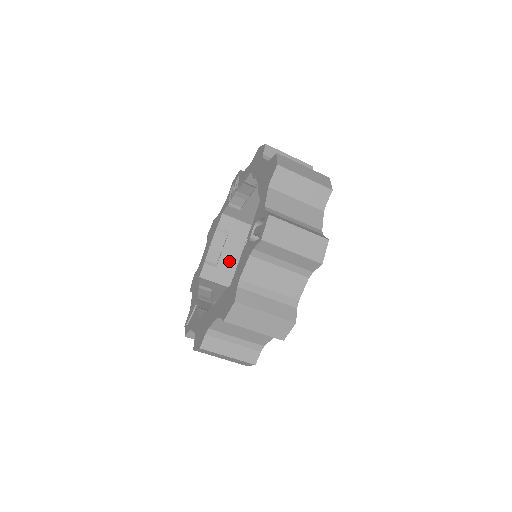
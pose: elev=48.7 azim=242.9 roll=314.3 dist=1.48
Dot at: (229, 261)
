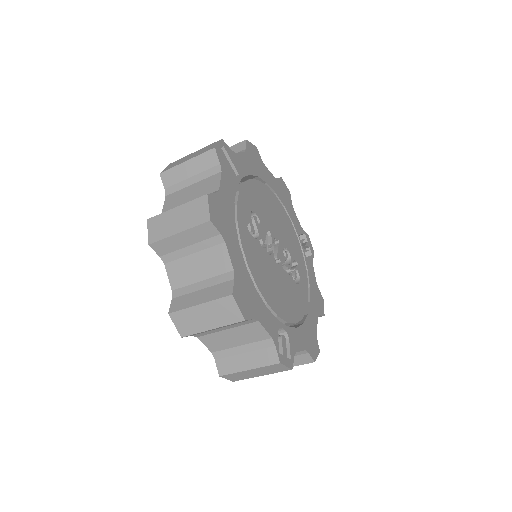
Dot at: occluded
